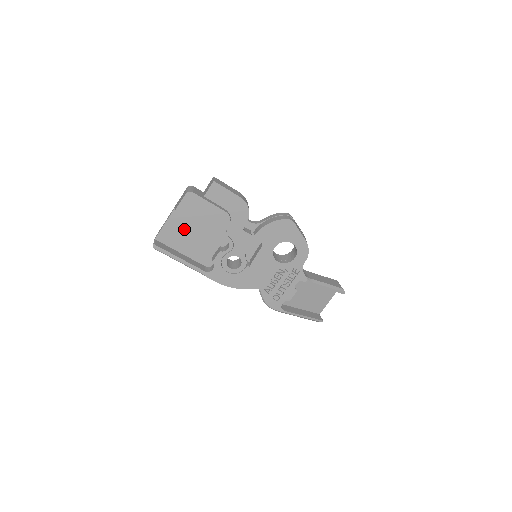
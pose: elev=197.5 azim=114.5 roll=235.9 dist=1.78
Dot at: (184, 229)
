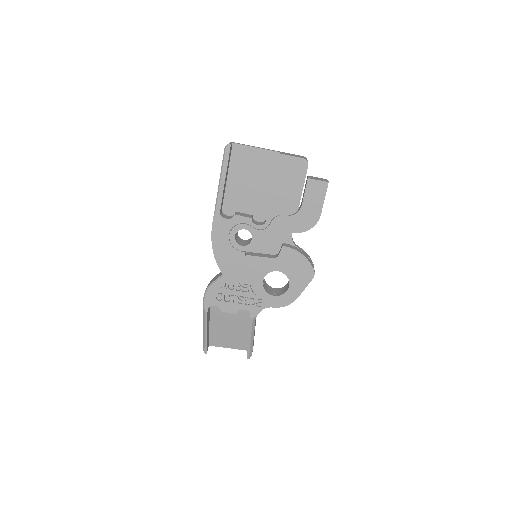
Dot at: (258, 170)
